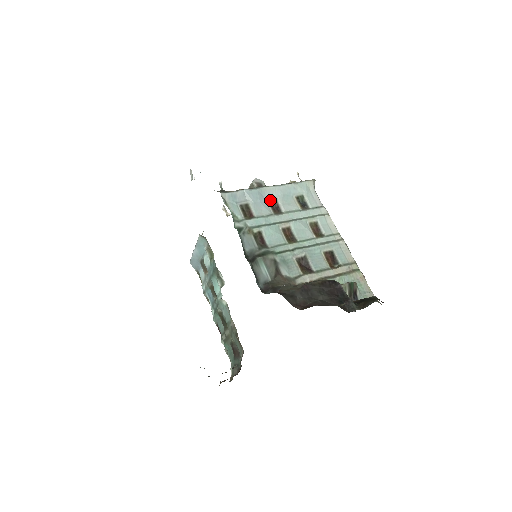
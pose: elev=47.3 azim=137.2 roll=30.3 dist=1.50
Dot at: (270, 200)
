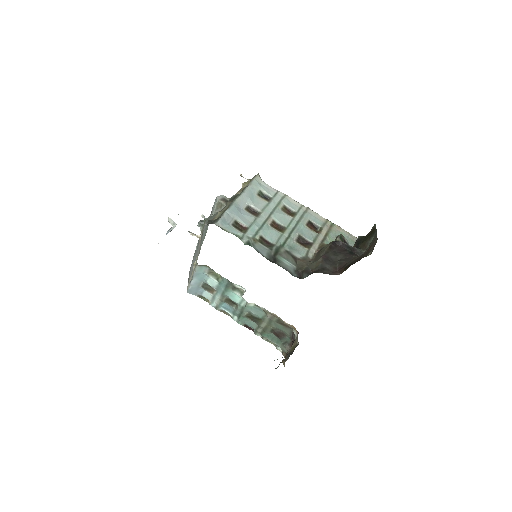
Dot at: (245, 208)
